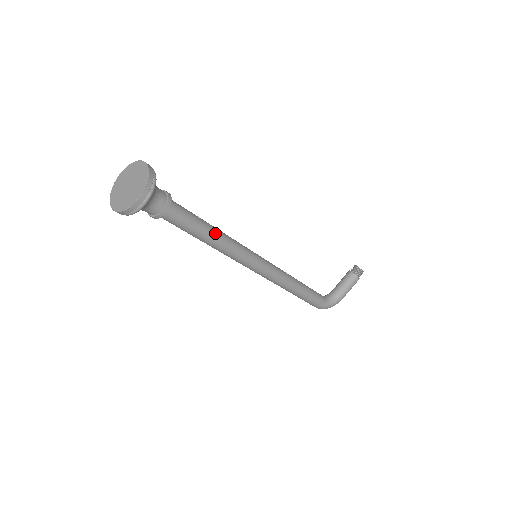
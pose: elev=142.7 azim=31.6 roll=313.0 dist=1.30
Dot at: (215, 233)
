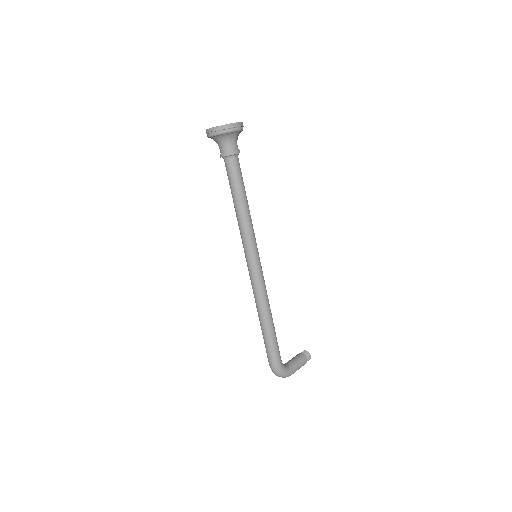
Dot at: occluded
